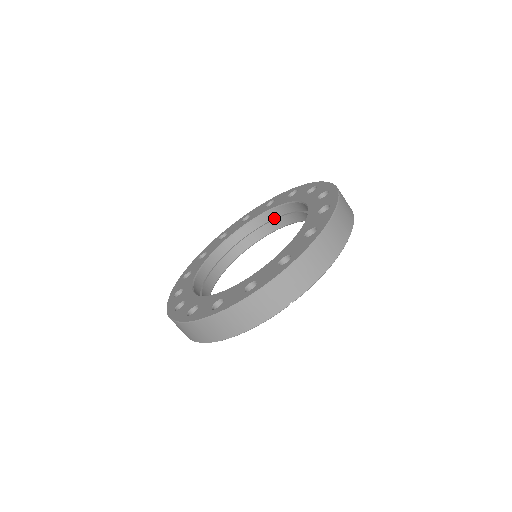
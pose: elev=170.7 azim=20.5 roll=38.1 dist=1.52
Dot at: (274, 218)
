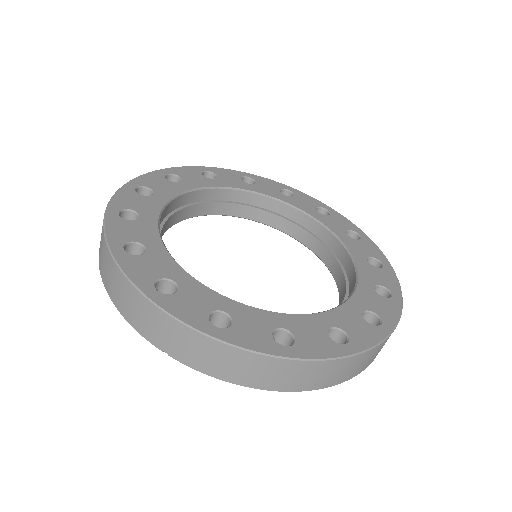
Dot at: (333, 250)
